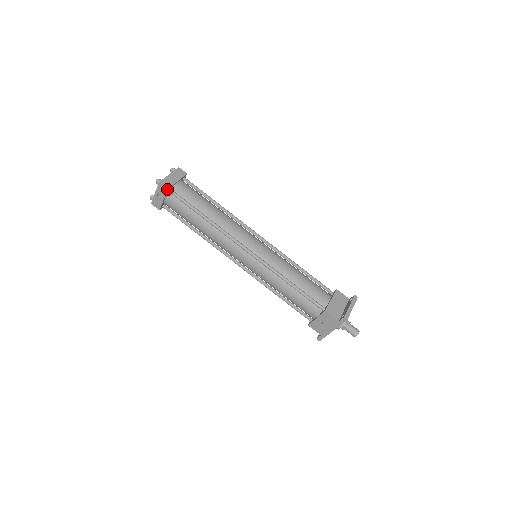
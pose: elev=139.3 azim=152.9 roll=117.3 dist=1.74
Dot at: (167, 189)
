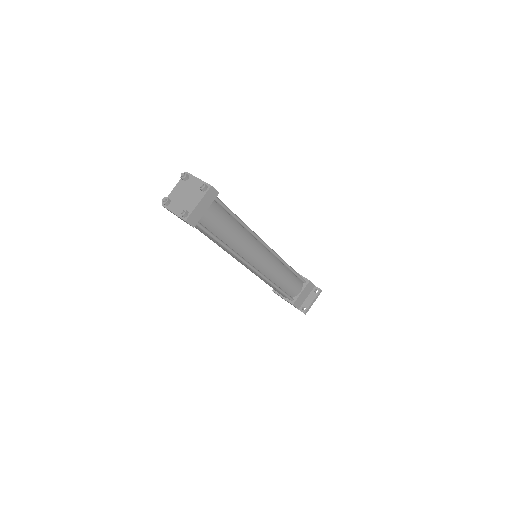
Dot at: (193, 227)
